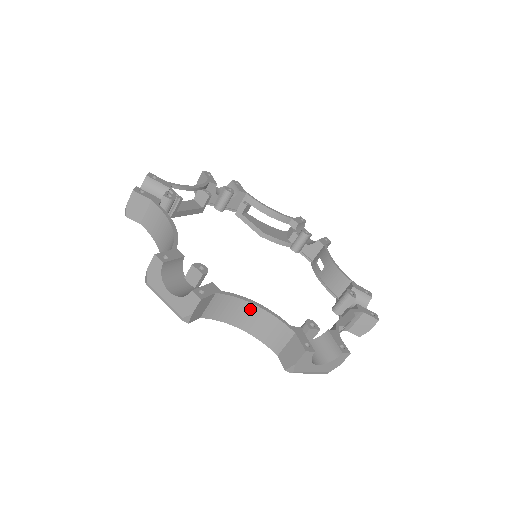
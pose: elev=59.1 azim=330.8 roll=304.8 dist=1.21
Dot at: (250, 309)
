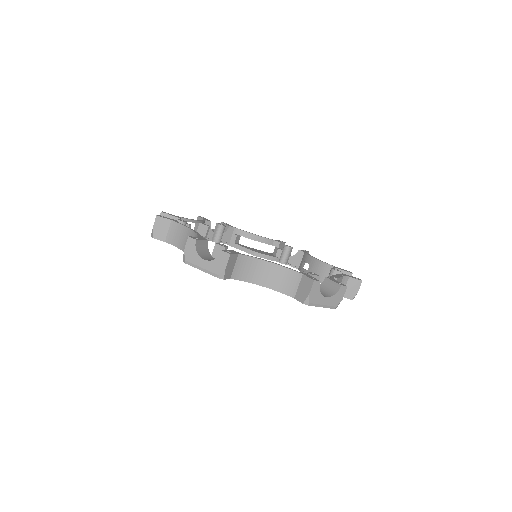
Dot at: (265, 266)
